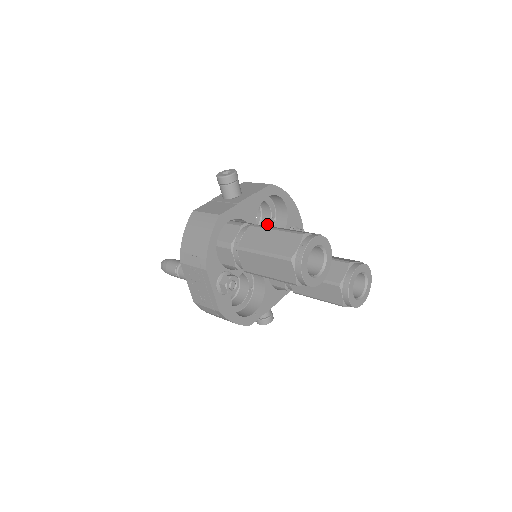
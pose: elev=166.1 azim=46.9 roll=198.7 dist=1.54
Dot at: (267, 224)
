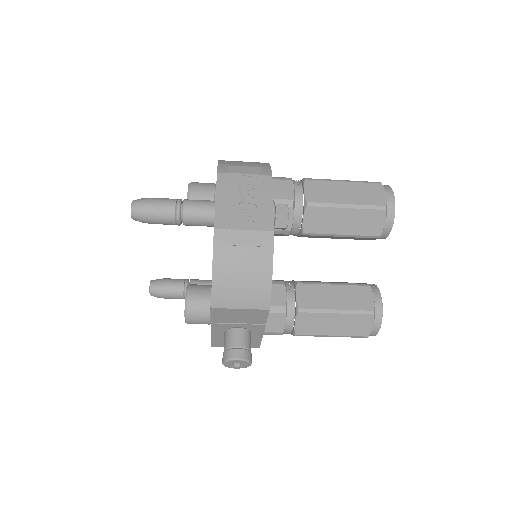
Dot at: occluded
